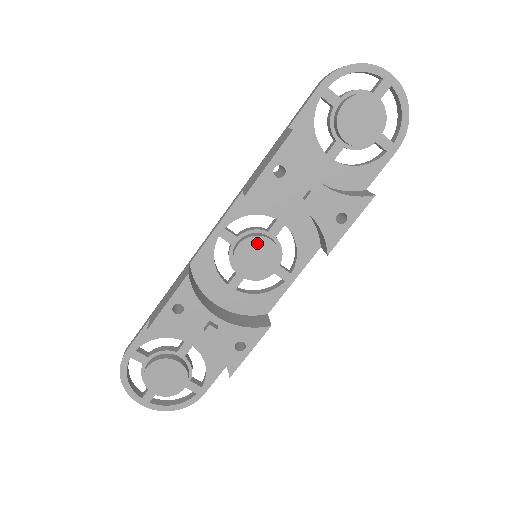
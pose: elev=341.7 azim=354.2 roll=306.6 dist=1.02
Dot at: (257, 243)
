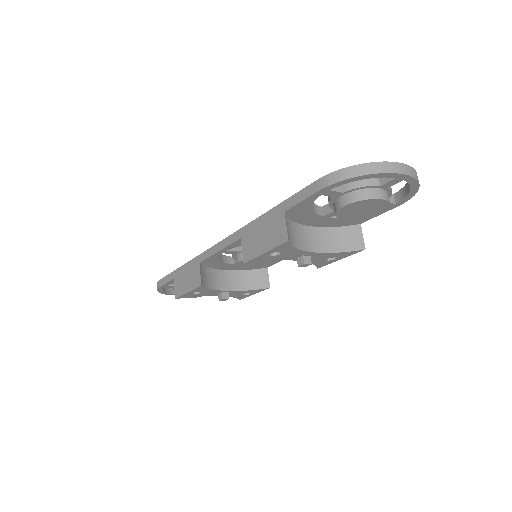
Dot at: occluded
